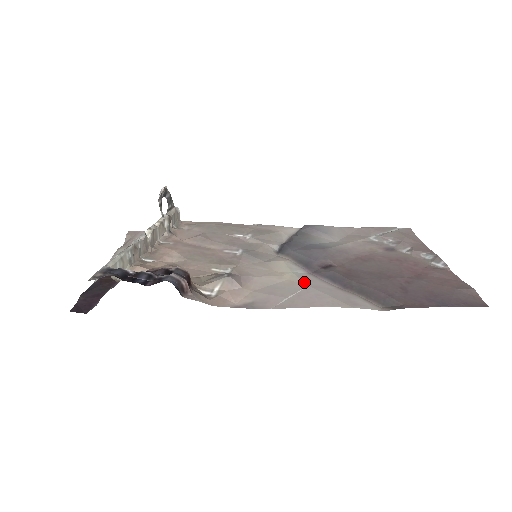
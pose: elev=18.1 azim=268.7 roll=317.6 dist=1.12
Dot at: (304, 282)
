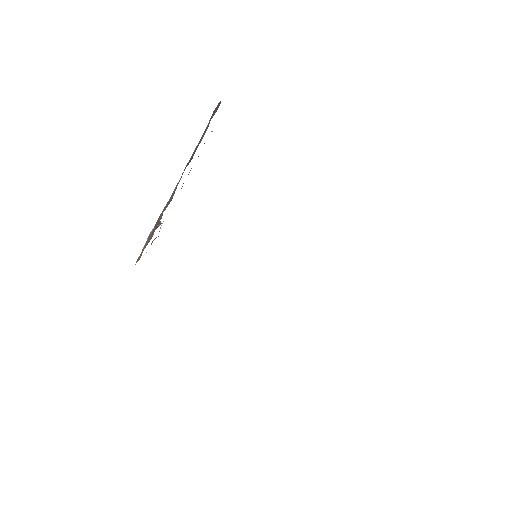
Dot at: occluded
